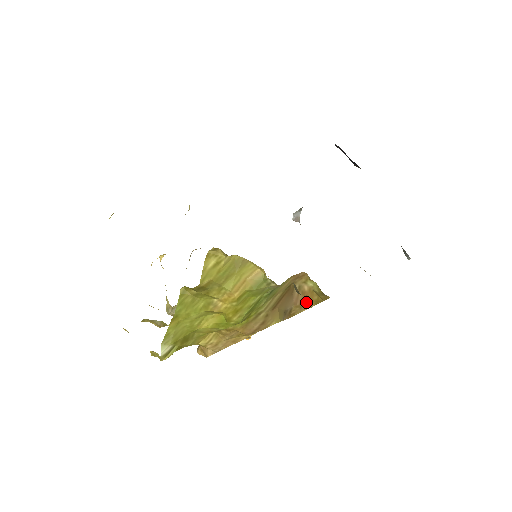
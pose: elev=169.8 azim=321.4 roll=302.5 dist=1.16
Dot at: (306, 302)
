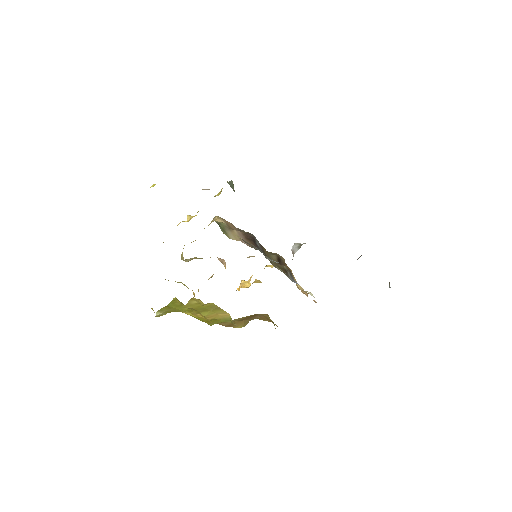
Dot at: (269, 320)
